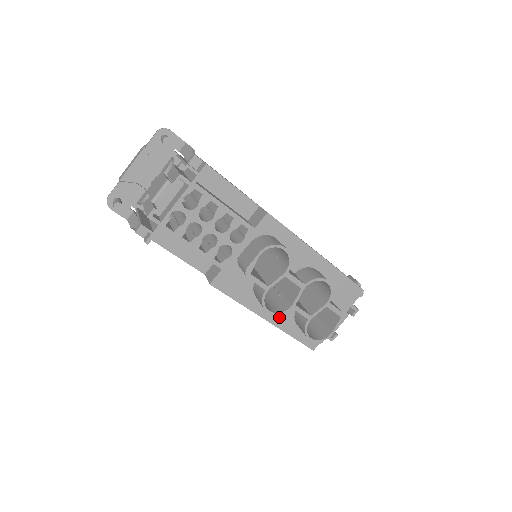
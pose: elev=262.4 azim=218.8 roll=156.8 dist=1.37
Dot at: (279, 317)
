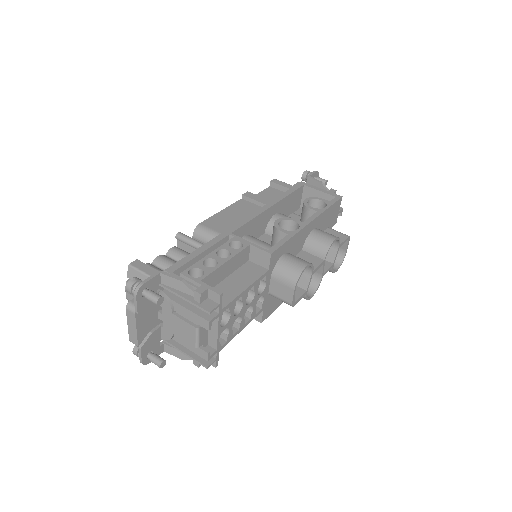
Dot at: occluded
